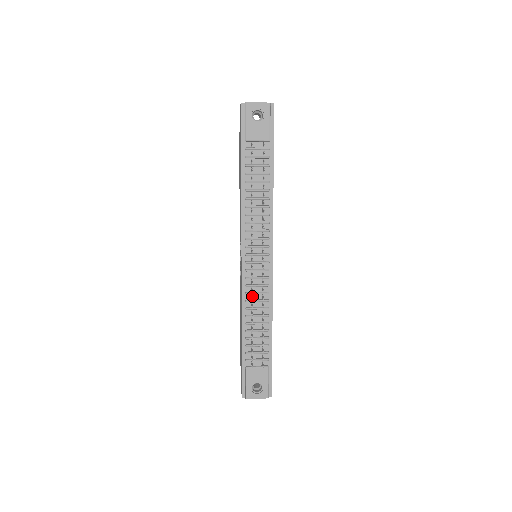
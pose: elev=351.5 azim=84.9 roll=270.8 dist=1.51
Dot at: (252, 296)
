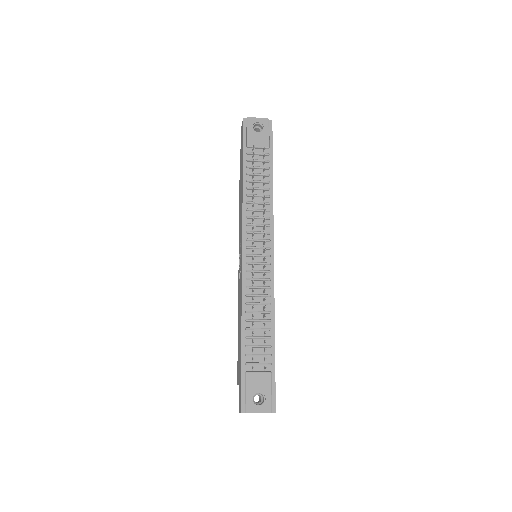
Dot at: occluded
